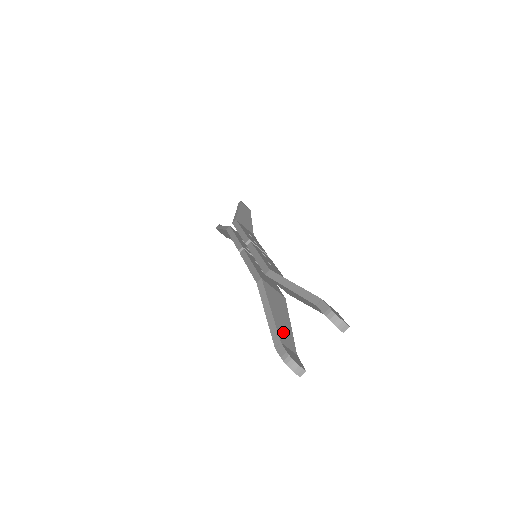
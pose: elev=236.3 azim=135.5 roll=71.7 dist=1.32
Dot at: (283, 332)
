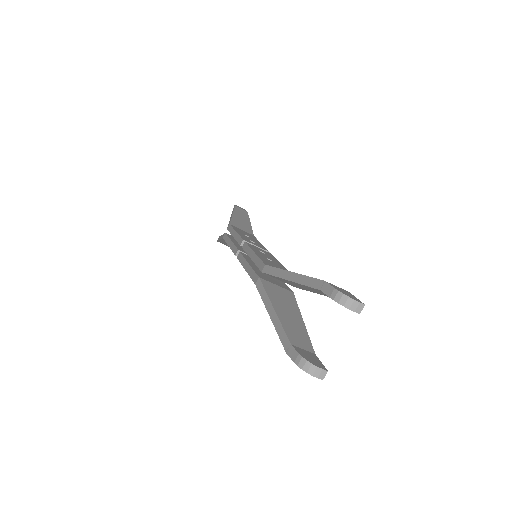
Dot at: (293, 332)
